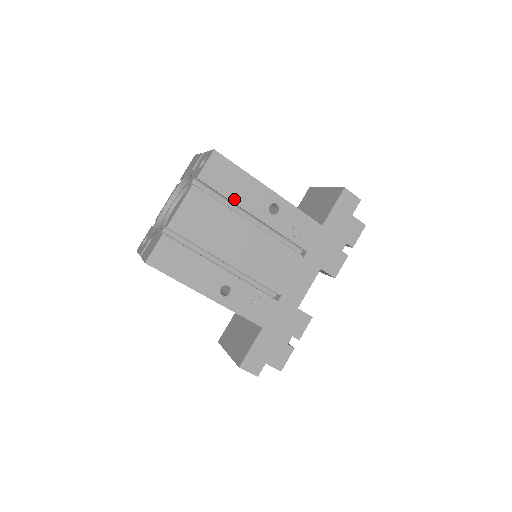
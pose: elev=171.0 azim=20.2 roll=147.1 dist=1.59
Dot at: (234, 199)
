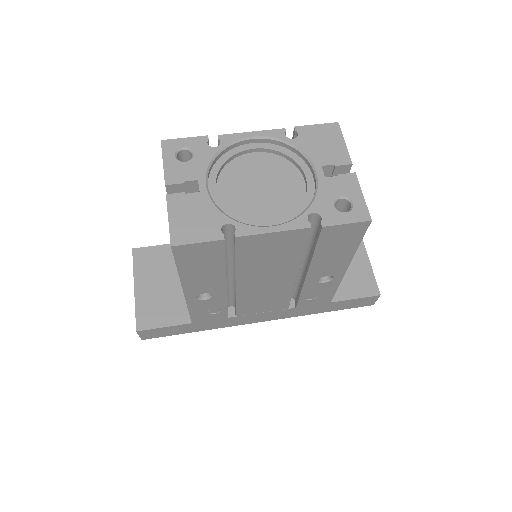
Dot at: (317, 257)
